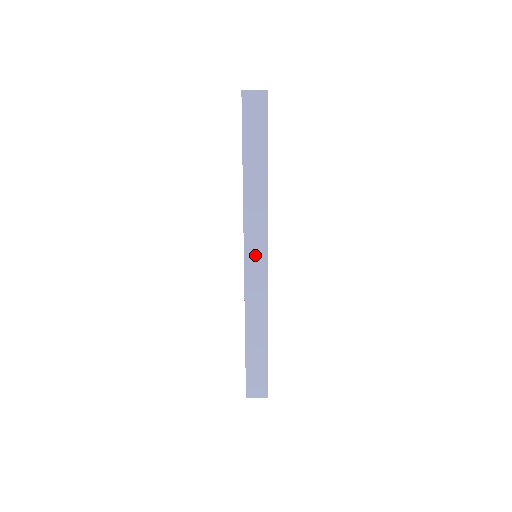
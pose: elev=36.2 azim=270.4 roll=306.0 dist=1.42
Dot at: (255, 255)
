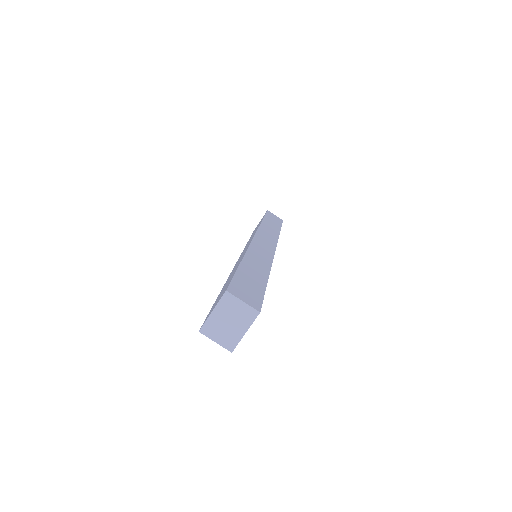
Dot at: (265, 241)
